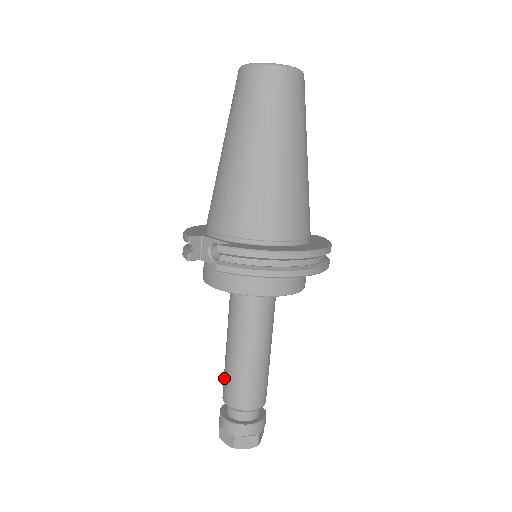
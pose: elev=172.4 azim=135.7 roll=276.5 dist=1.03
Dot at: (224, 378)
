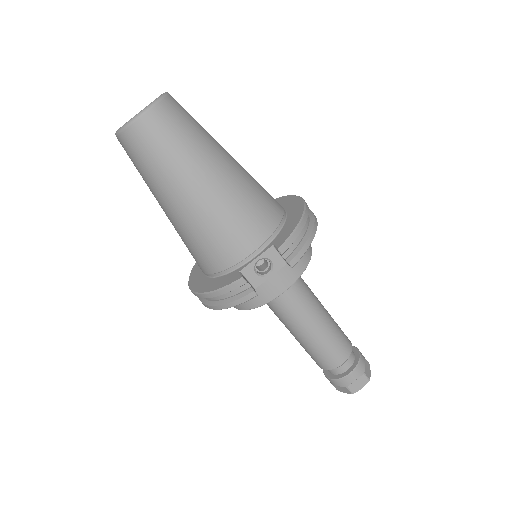
Dot at: (321, 355)
